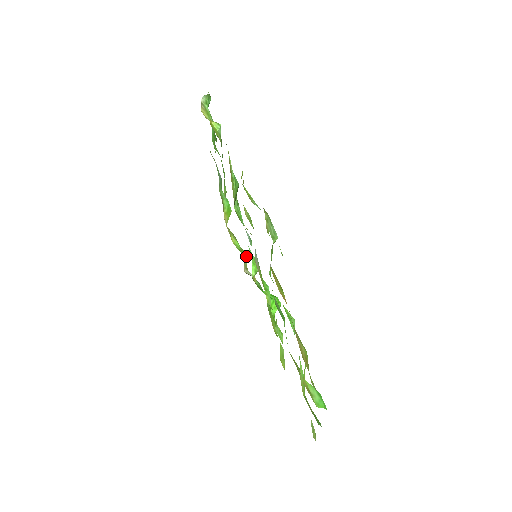
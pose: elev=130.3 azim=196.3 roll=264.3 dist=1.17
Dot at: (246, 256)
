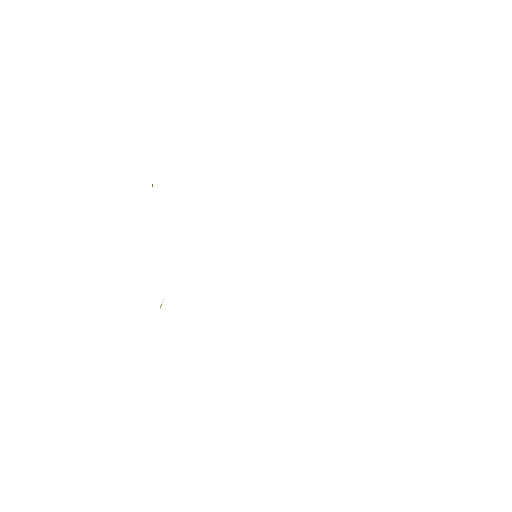
Dot at: occluded
